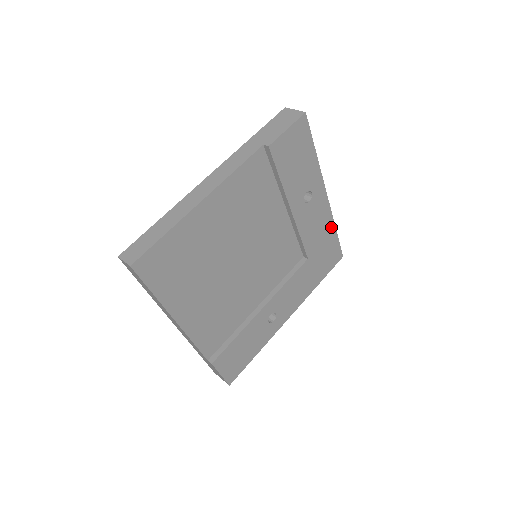
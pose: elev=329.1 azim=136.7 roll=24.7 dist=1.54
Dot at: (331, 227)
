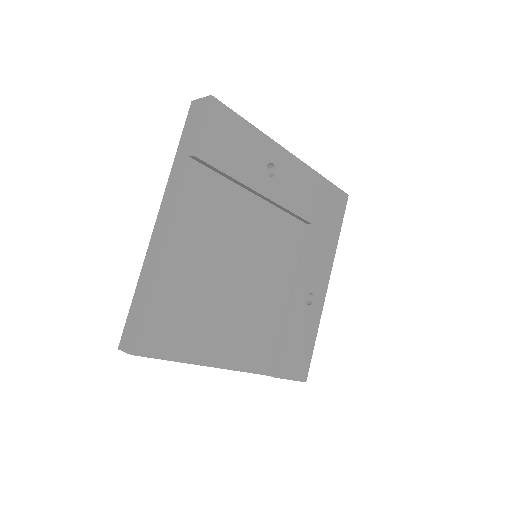
Dot at: (316, 179)
